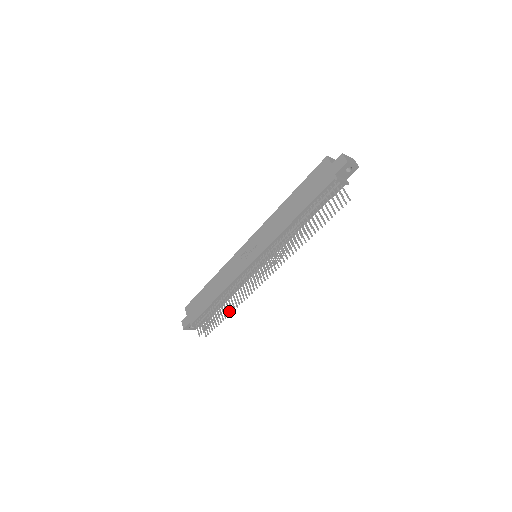
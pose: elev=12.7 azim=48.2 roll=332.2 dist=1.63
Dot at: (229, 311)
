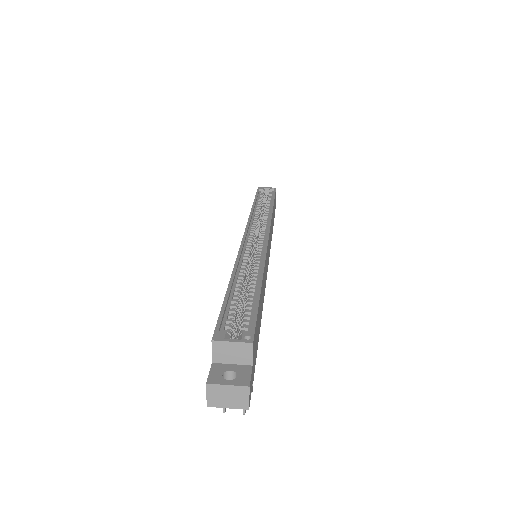
Dot at: occluded
